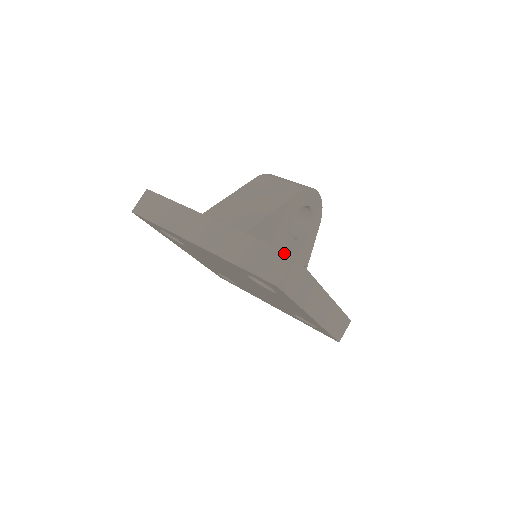
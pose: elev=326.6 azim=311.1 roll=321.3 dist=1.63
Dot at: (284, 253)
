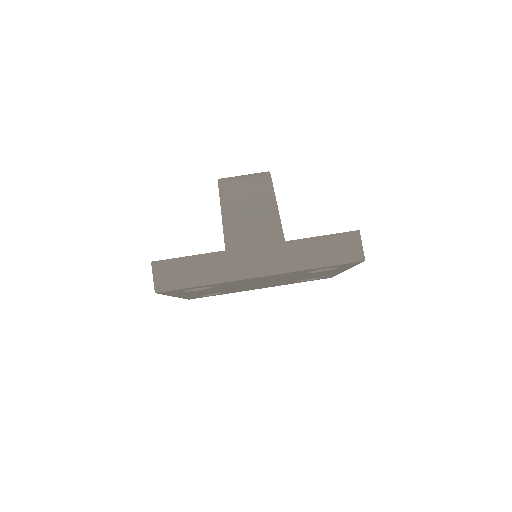
Dot at: (349, 234)
